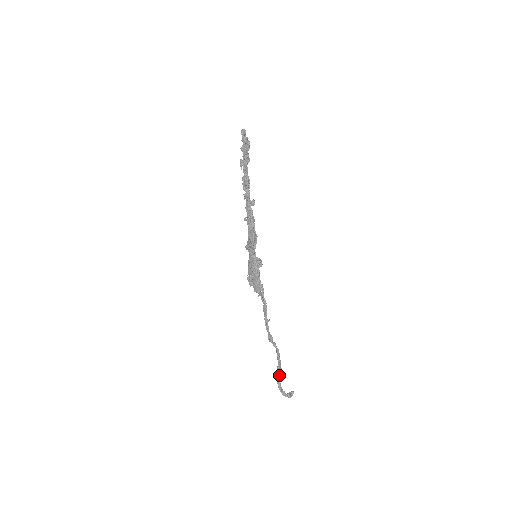
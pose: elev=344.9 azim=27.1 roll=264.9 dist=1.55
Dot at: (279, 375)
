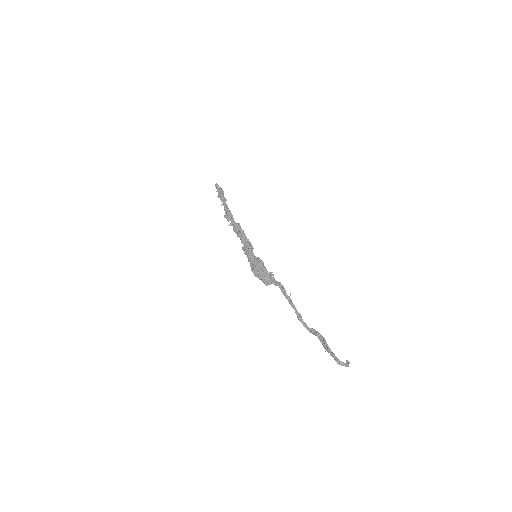
Dot at: (325, 342)
